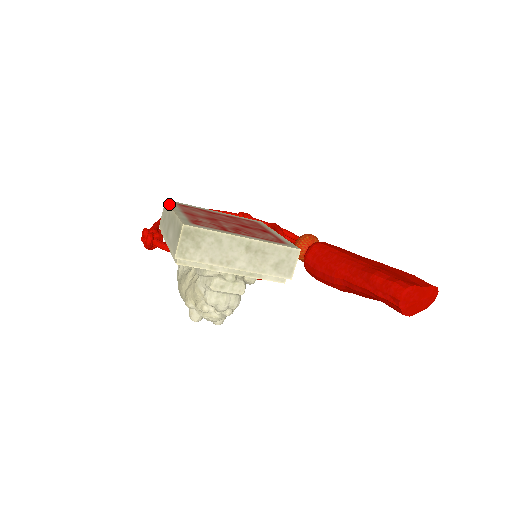
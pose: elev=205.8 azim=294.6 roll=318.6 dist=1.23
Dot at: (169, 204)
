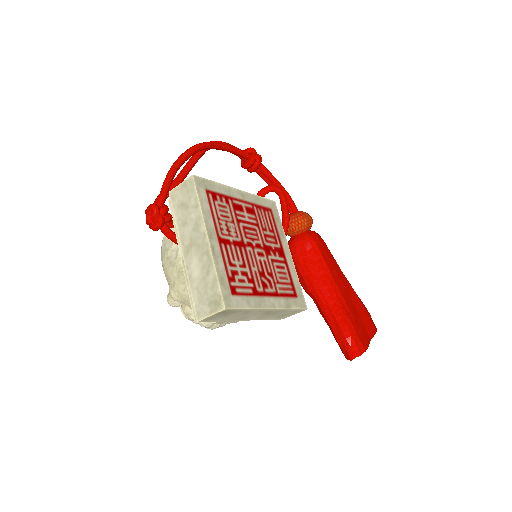
Dot at: (200, 204)
